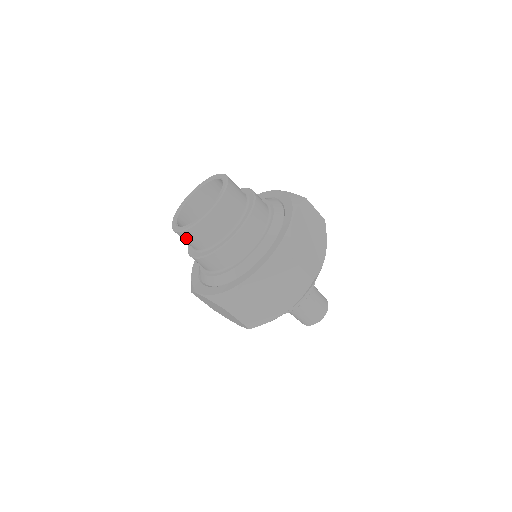
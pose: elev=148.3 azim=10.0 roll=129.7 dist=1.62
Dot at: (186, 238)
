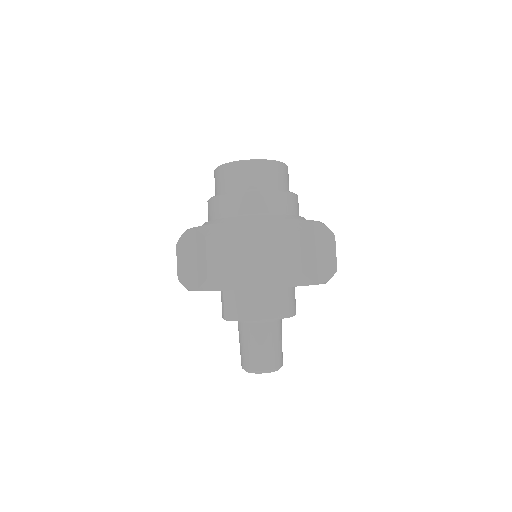
Dot at: (258, 170)
